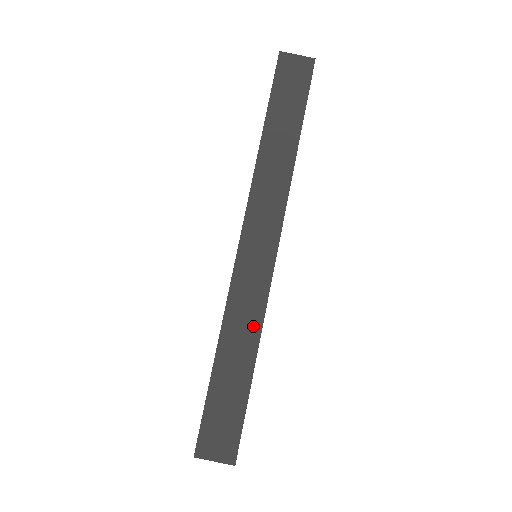
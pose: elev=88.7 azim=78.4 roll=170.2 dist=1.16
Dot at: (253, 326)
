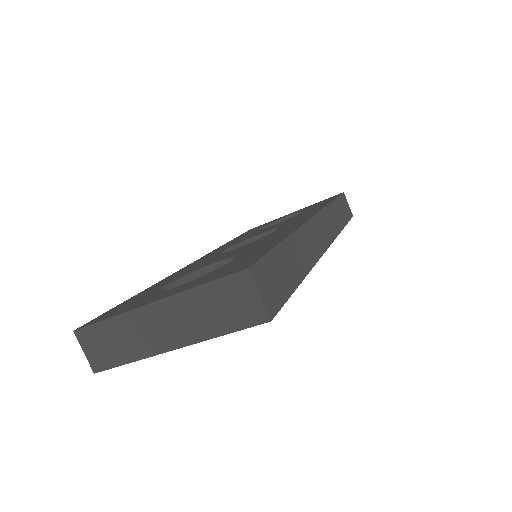
Dot at: (309, 259)
